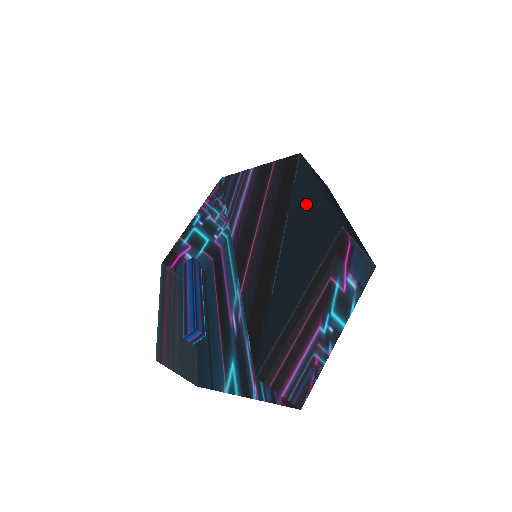
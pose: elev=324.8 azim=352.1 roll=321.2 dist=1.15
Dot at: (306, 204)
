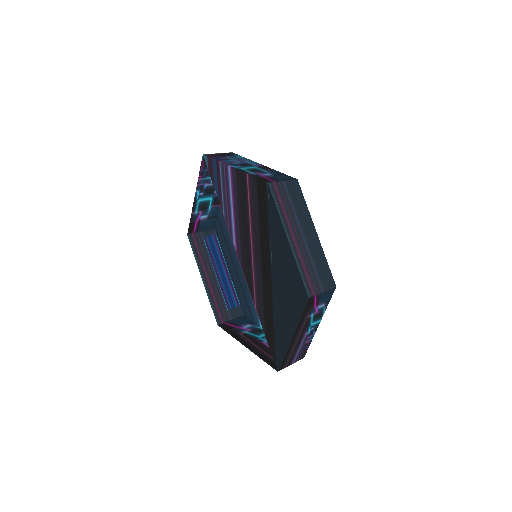
Dot at: (282, 256)
